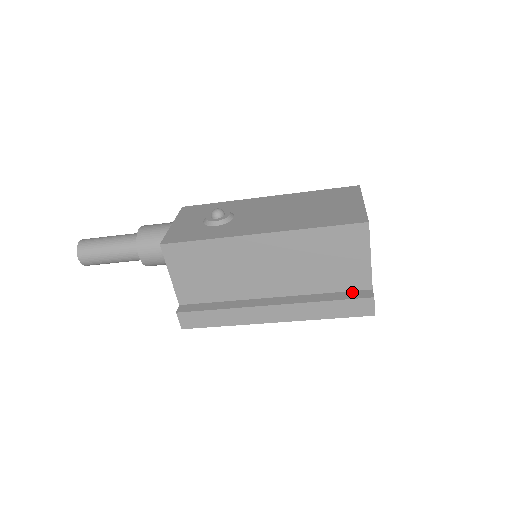
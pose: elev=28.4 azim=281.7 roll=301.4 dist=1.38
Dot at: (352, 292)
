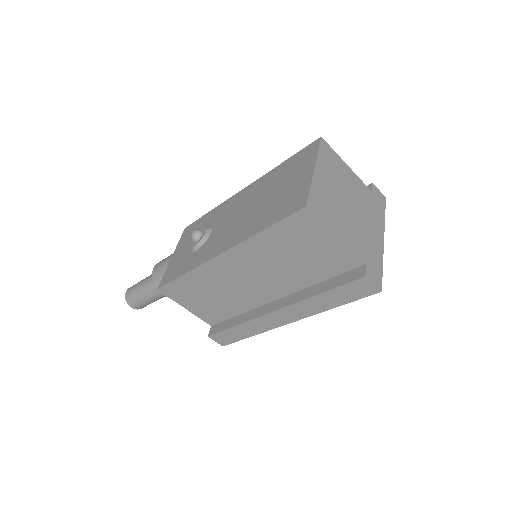
Dot at: (345, 274)
